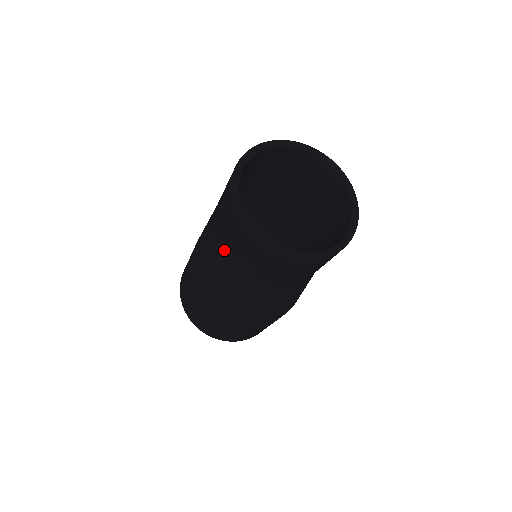
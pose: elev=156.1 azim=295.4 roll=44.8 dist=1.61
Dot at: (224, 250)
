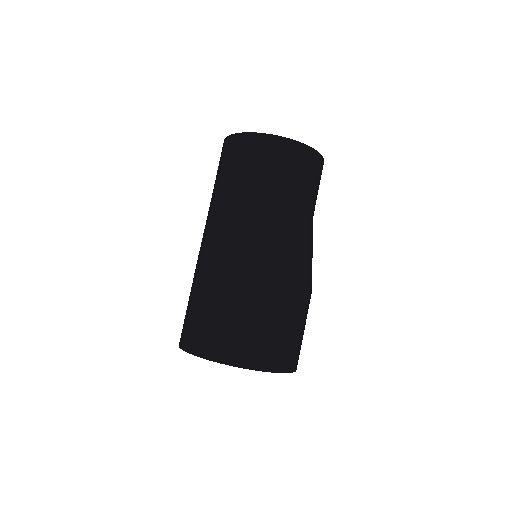
Dot at: (264, 189)
